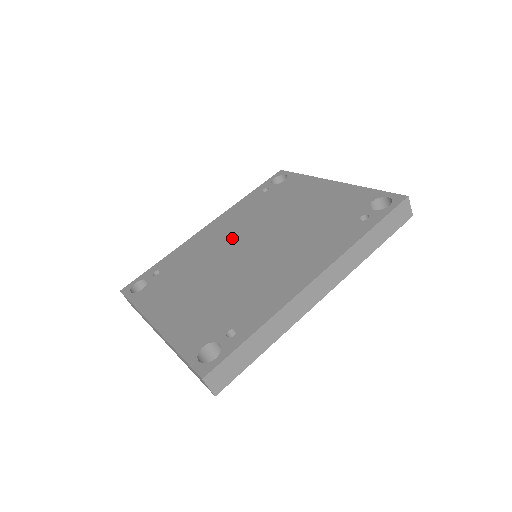
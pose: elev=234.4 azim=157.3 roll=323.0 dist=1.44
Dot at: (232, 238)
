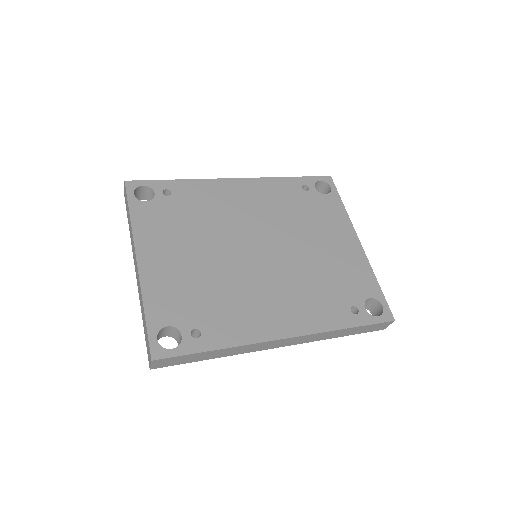
Dot at: (250, 220)
